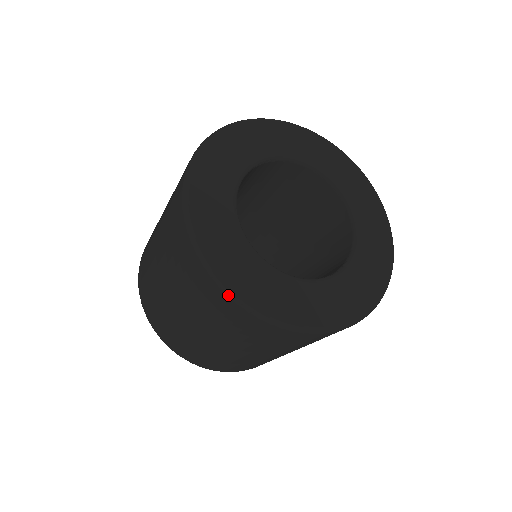
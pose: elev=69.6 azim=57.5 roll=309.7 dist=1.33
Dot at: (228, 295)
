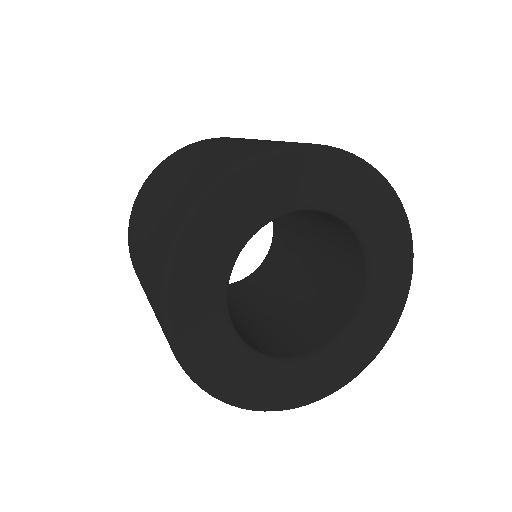
Dot at: (191, 378)
